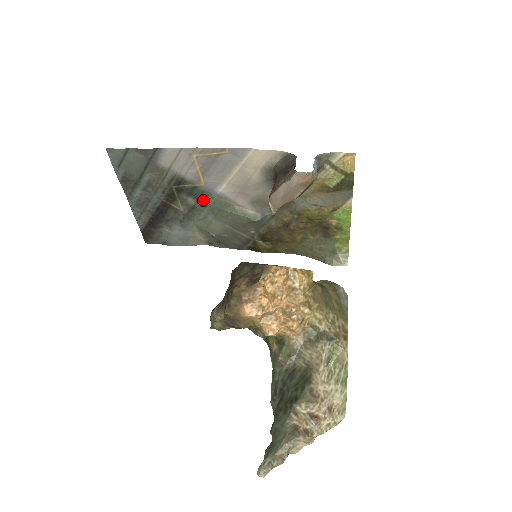
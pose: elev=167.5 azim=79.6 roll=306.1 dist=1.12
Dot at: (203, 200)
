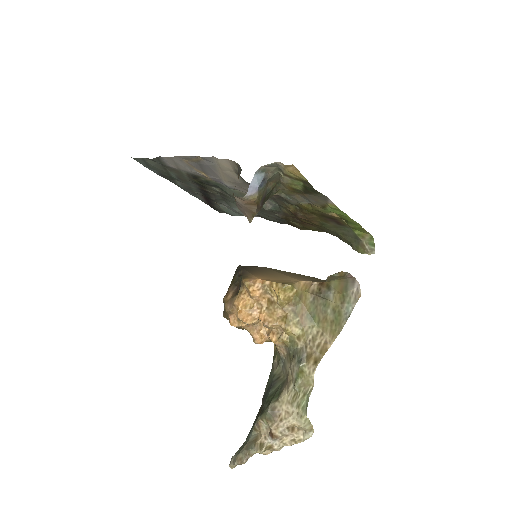
Dot at: (222, 189)
